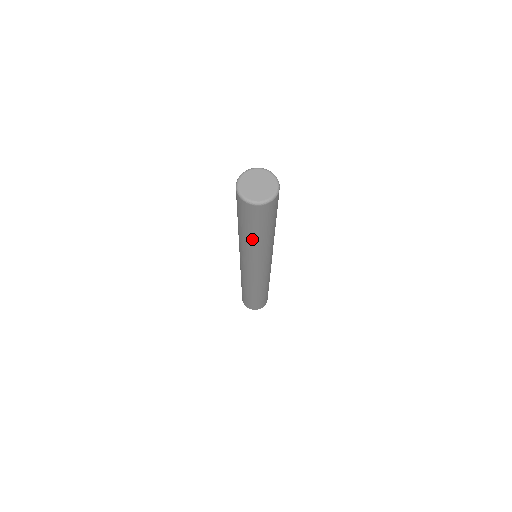
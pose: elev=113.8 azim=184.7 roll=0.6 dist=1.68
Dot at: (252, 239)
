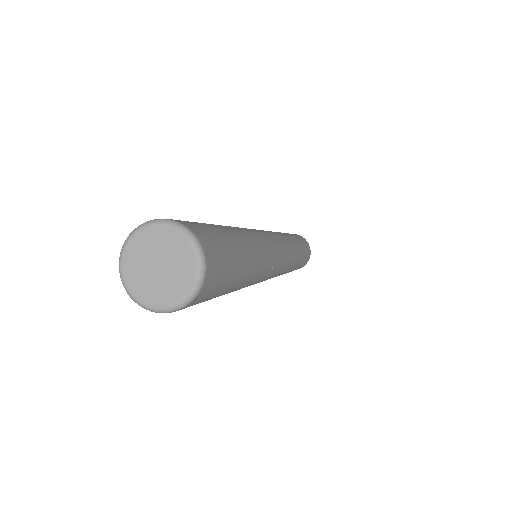
Dot at: occluded
